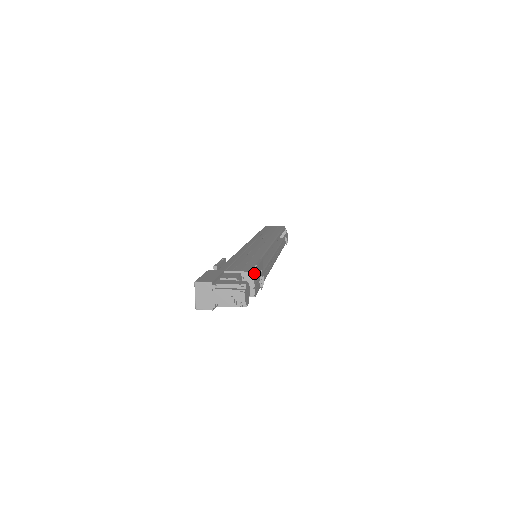
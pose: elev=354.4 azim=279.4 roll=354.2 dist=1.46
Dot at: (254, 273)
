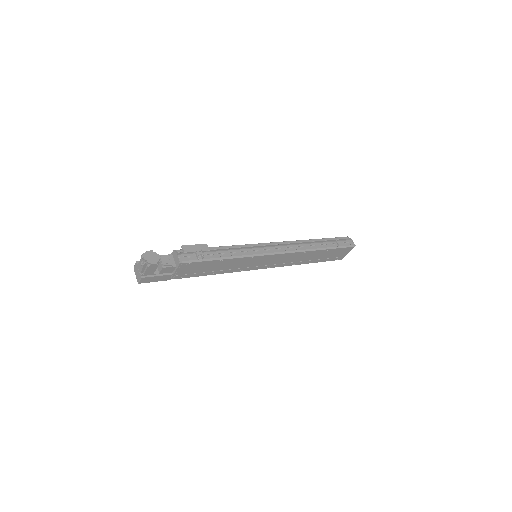
Dot at: (182, 250)
